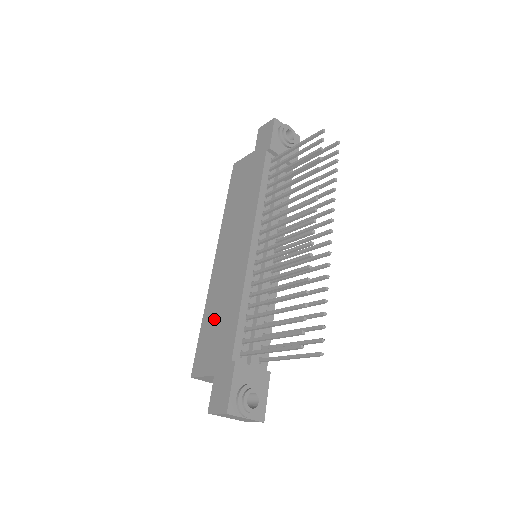
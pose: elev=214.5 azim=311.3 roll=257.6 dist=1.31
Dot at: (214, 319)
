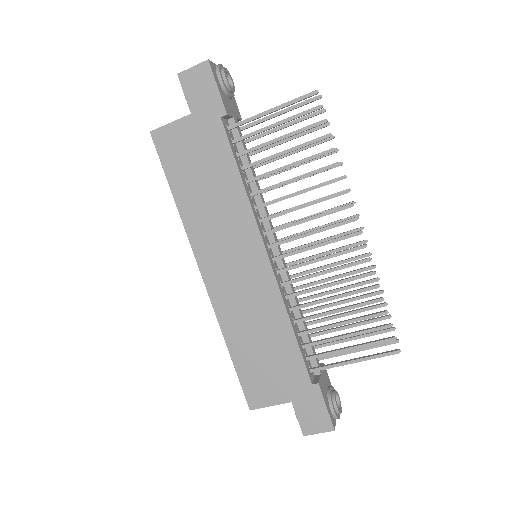
Dot at: (252, 347)
